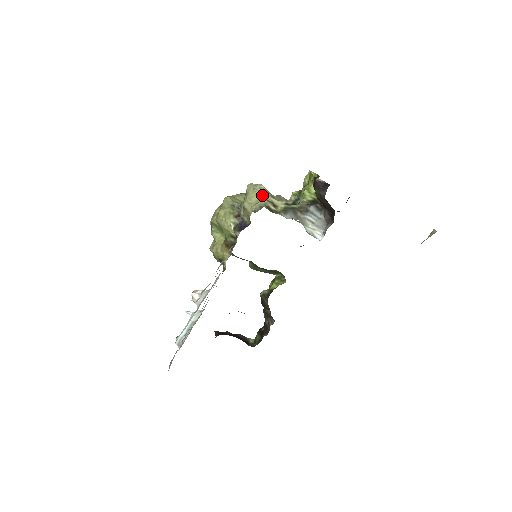
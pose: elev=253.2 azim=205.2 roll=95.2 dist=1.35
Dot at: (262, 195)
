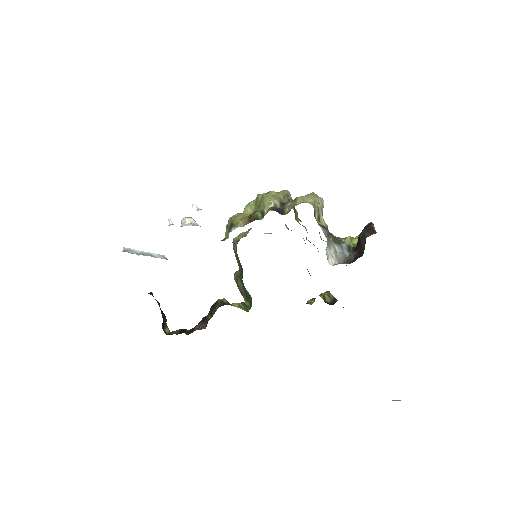
Dot at: (318, 204)
